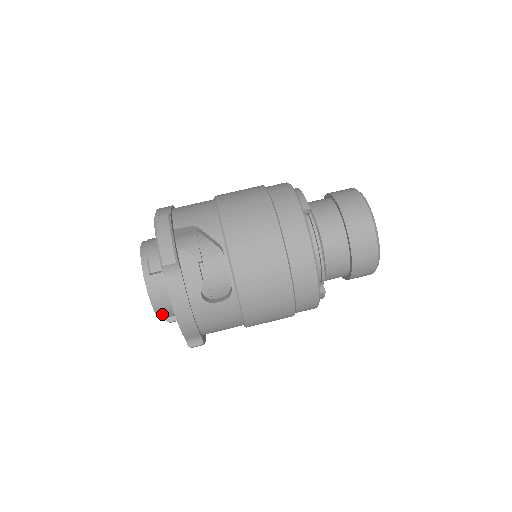
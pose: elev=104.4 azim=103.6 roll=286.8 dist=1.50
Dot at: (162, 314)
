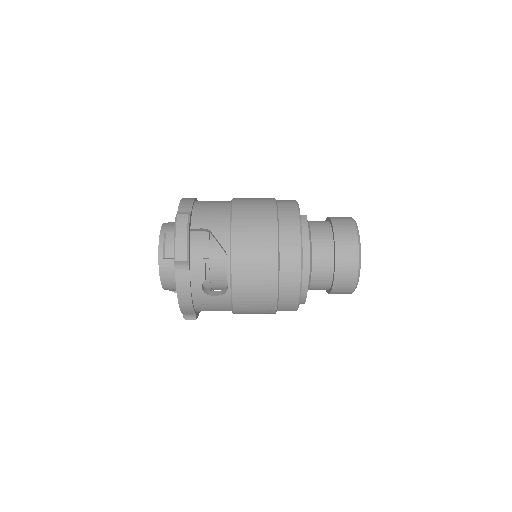
Dot at: (165, 230)
